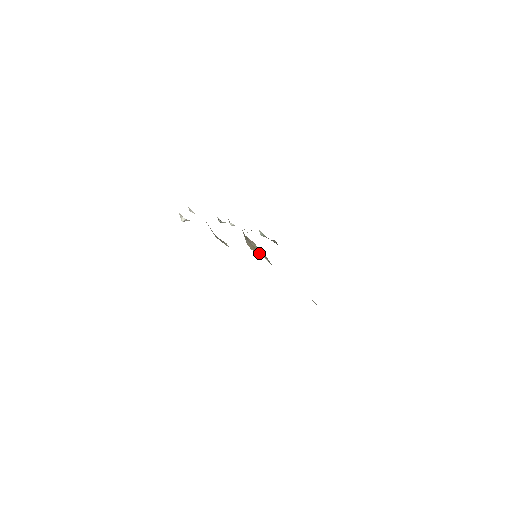
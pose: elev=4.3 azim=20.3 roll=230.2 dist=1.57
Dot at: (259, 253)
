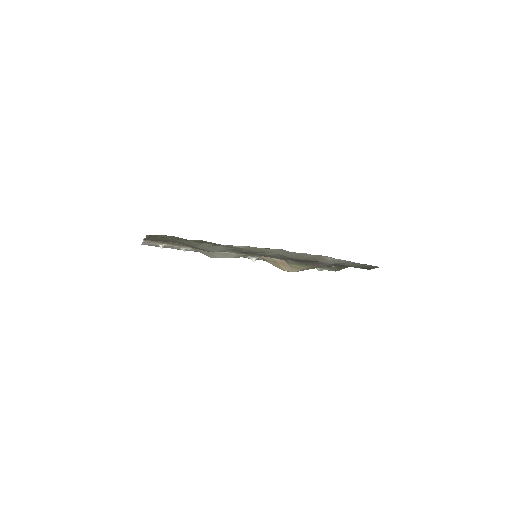
Dot at: (286, 266)
